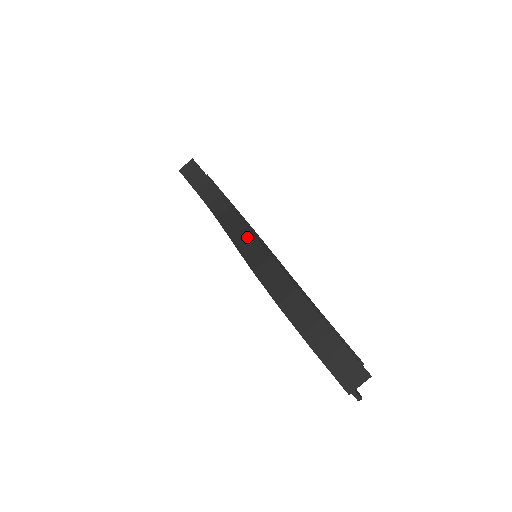
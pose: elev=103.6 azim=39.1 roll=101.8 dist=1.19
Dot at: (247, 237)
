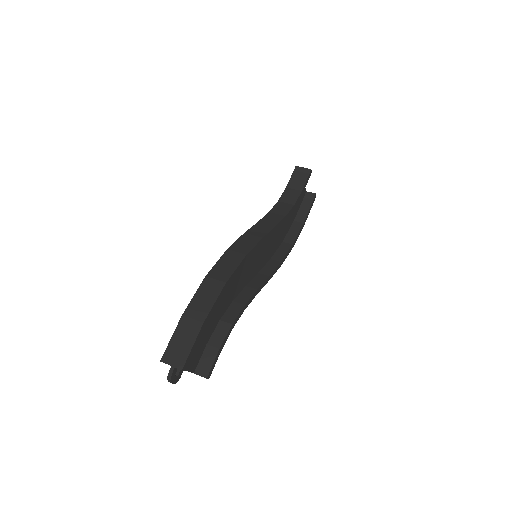
Dot at: (258, 234)
